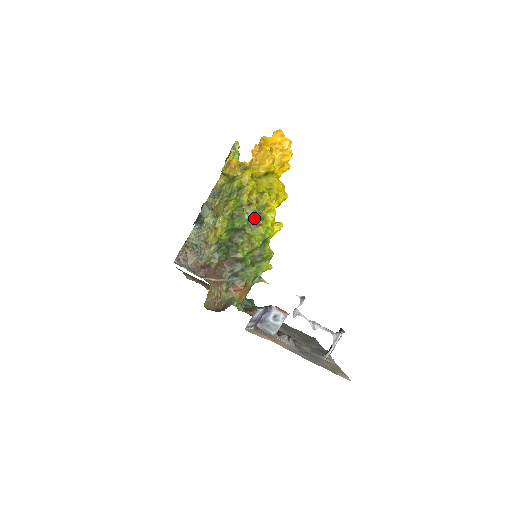
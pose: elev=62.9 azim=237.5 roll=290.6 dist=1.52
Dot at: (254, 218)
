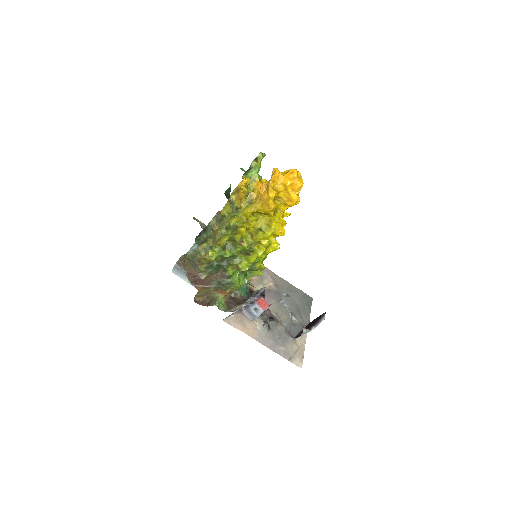
Dot at: (245, 250)
